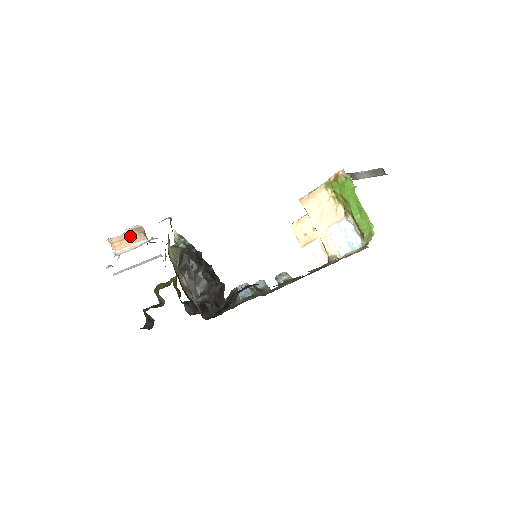
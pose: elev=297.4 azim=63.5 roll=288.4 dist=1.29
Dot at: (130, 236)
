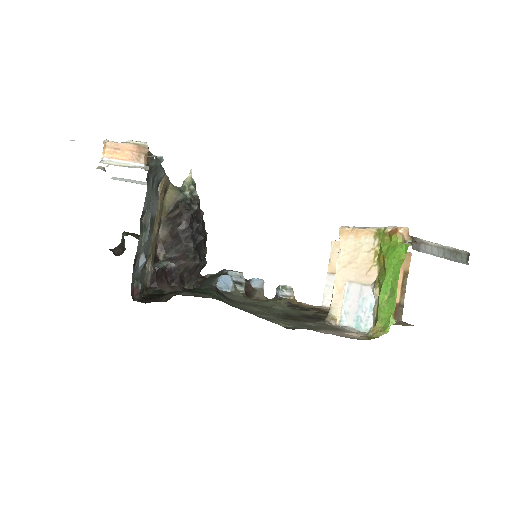
Dot at: (129, 150)
